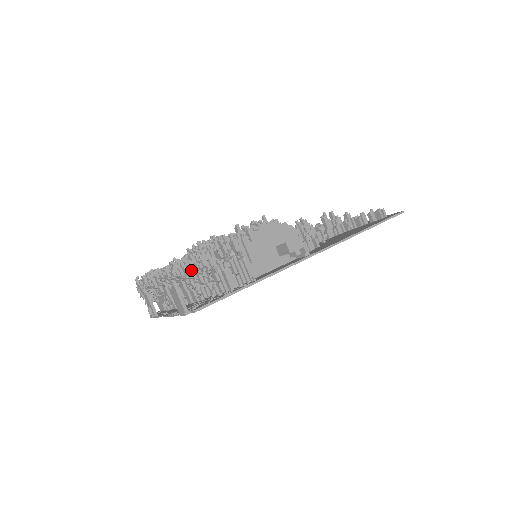
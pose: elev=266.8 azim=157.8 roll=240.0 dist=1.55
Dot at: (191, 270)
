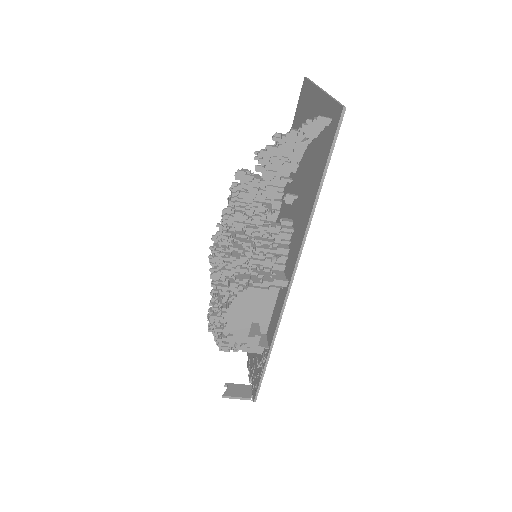
Dot at: occluded
